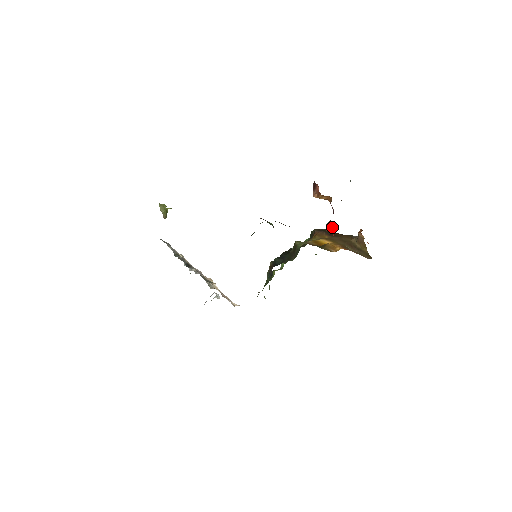
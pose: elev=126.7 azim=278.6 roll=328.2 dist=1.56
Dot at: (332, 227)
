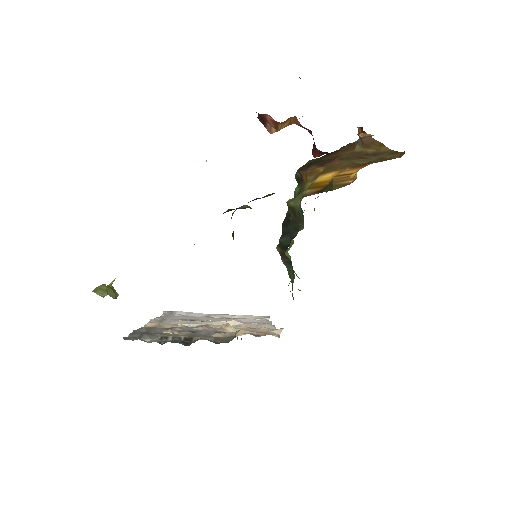
Dot at: (324, 153)
